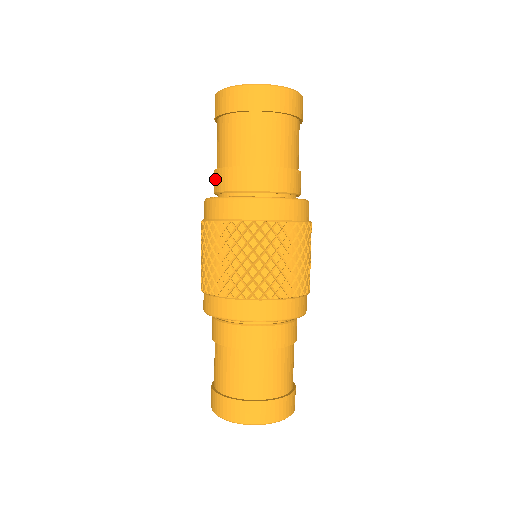
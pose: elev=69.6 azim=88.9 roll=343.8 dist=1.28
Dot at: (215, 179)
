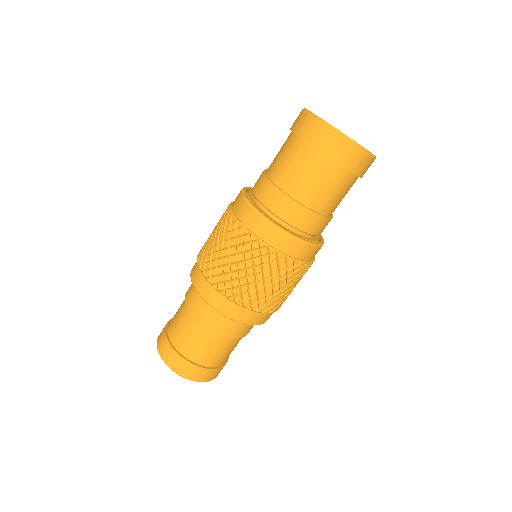
Dot at: (271, 195)
